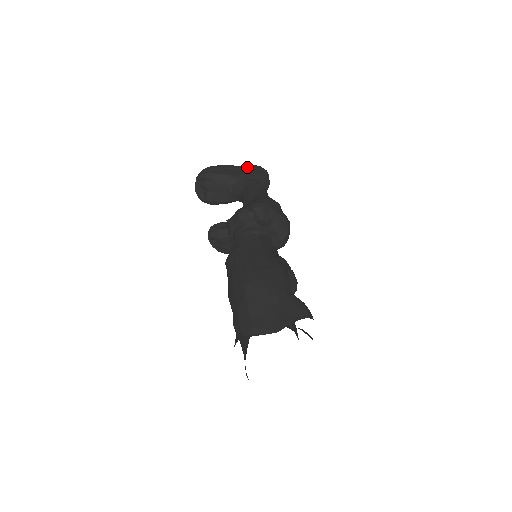
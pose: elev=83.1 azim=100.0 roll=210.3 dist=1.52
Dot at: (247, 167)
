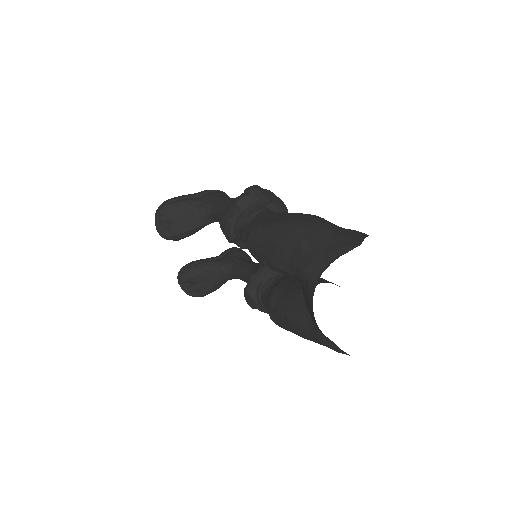
Dot at: (204, 192)
